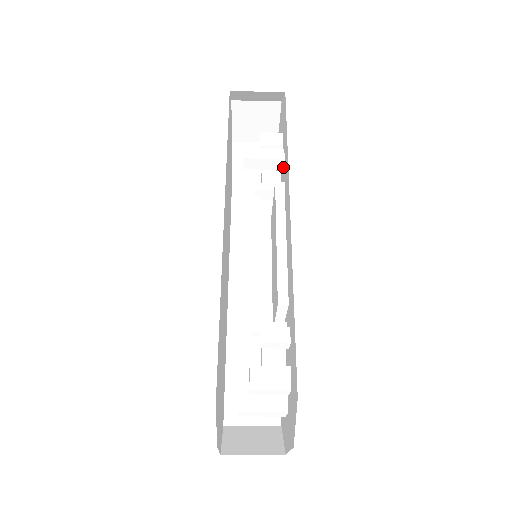
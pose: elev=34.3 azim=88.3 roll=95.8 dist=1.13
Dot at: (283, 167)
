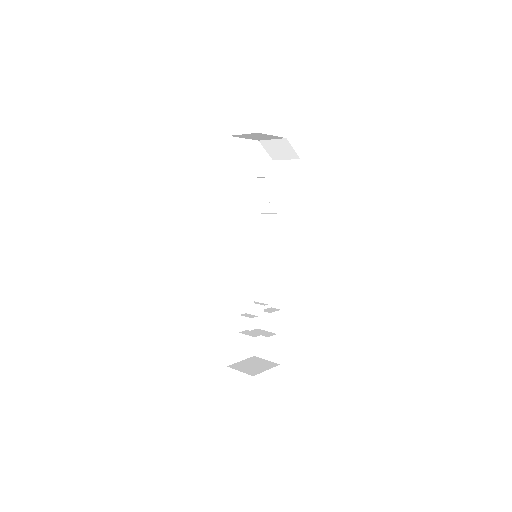
Dot at: occluded
